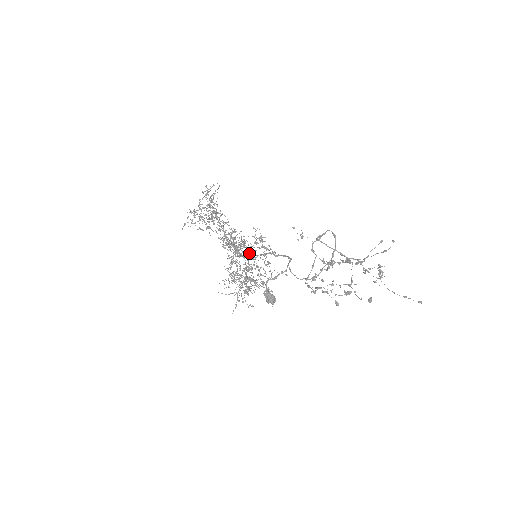
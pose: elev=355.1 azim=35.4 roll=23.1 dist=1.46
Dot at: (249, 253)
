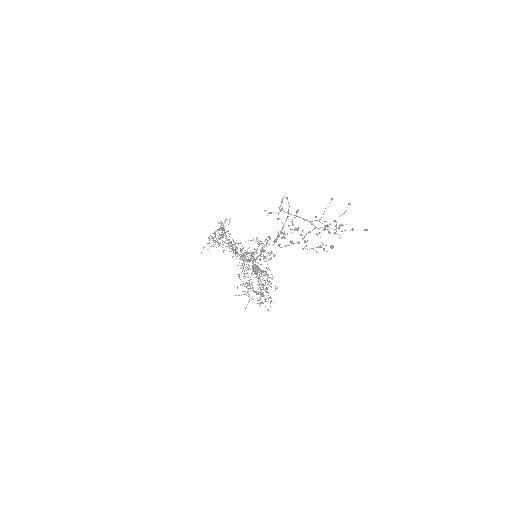
Dot at: (254, 259)
